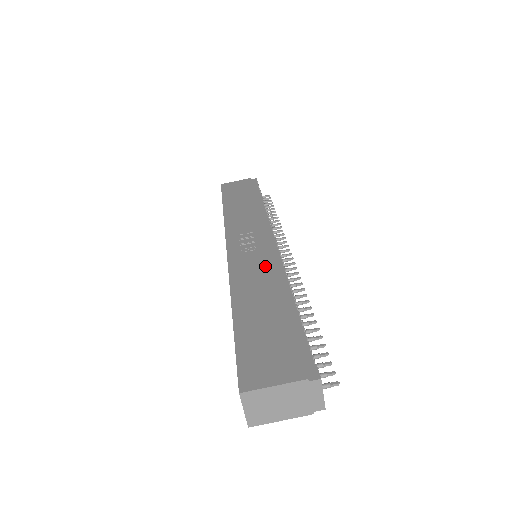
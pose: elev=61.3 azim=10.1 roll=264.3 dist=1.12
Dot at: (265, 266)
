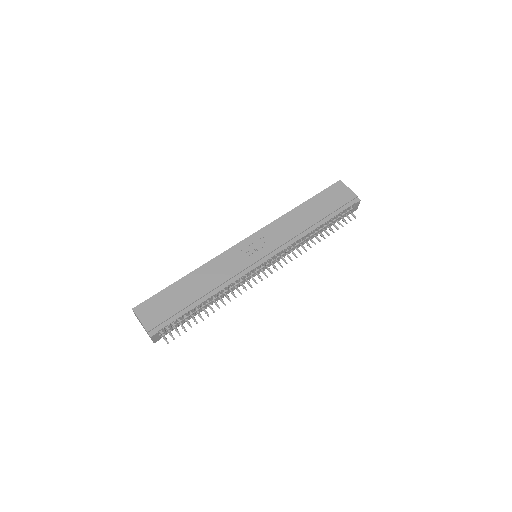
Dot at: (230, 272)
